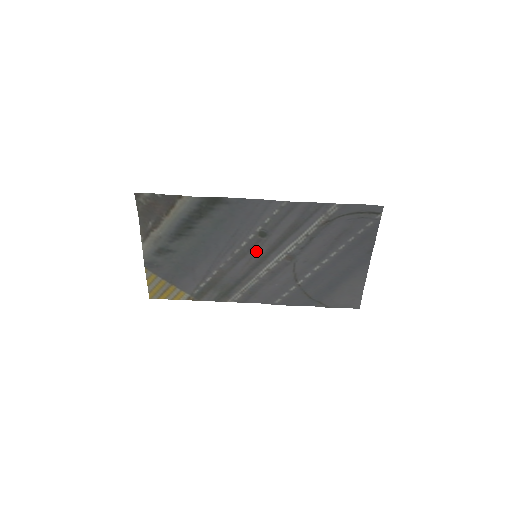
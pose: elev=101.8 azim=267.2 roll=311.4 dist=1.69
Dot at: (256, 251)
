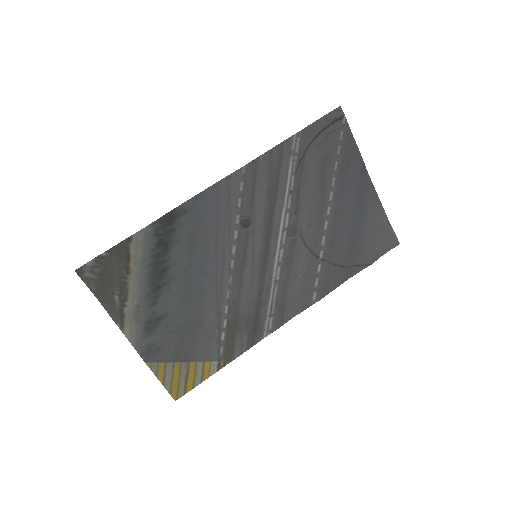
Dot at: (252, 250)
